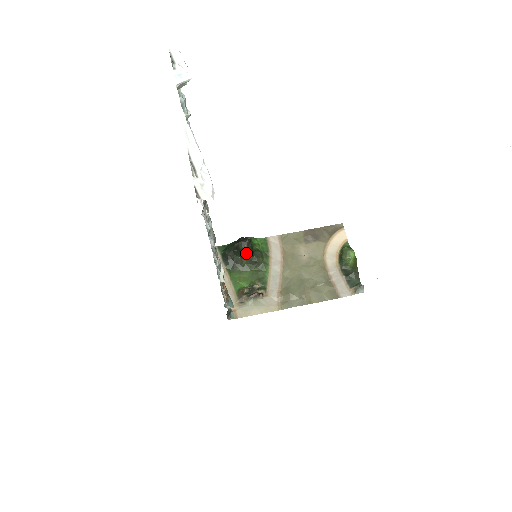
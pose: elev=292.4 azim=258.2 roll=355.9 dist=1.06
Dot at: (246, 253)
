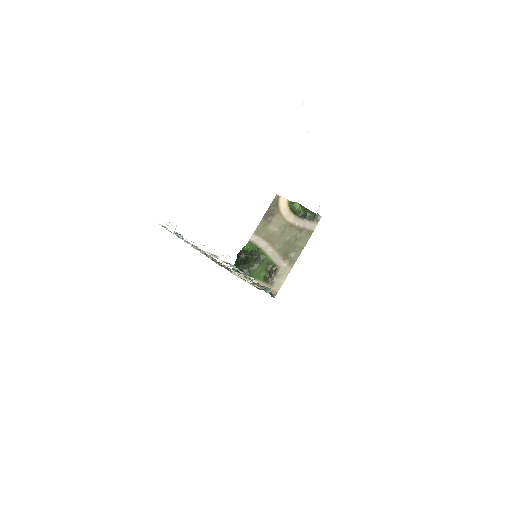
Dot at: (248, 259)
